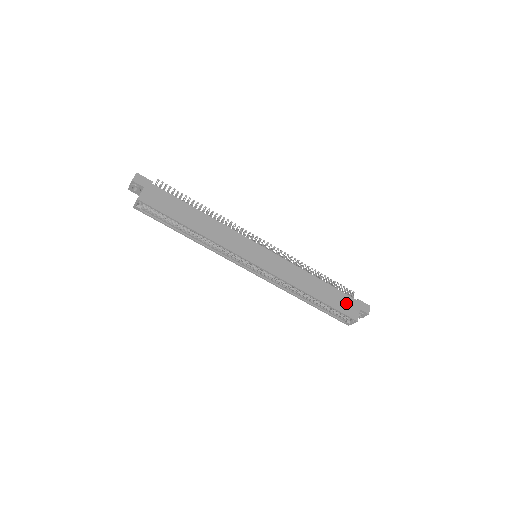
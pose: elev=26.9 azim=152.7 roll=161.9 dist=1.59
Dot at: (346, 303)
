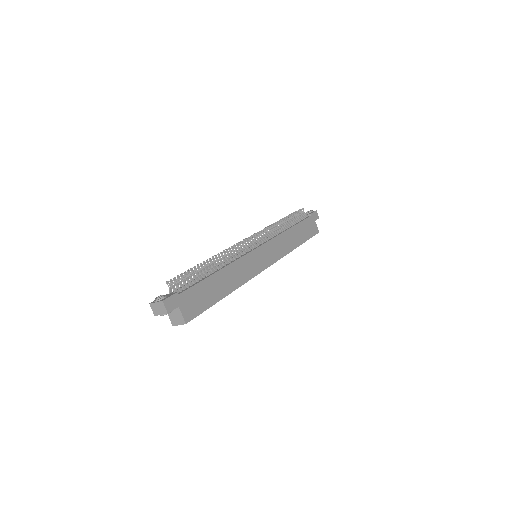
Dot at: (309, 226)
